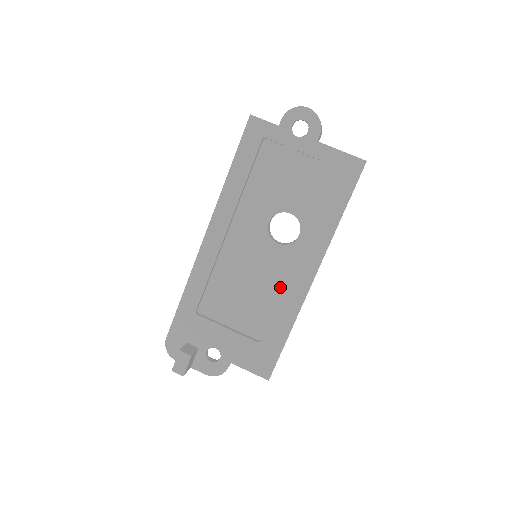
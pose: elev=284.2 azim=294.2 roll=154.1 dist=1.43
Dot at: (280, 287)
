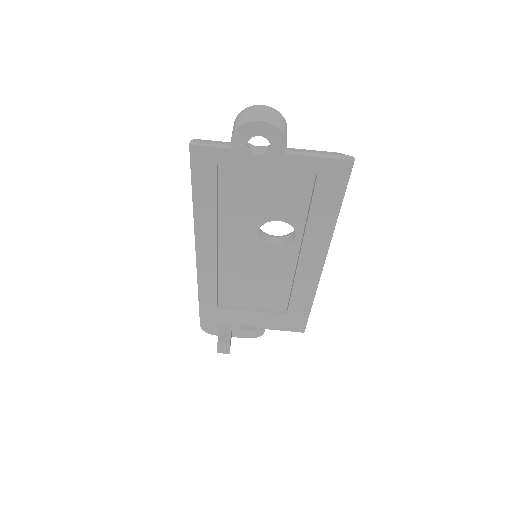
Dot at: (290, 275)
